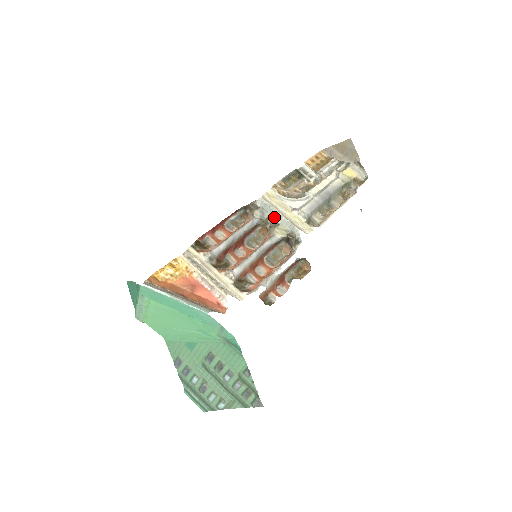
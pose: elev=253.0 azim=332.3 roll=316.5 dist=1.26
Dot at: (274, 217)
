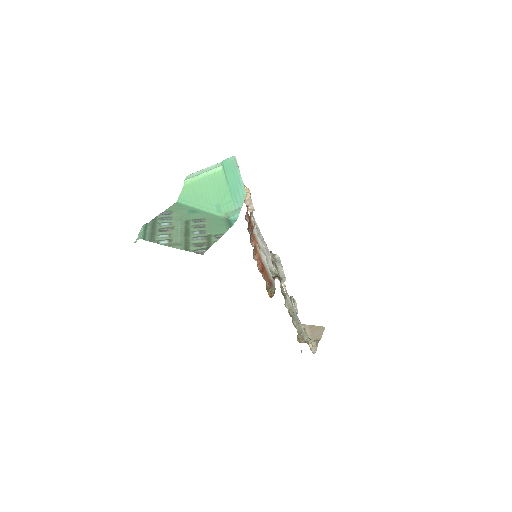
Dot at: (278, 267)
